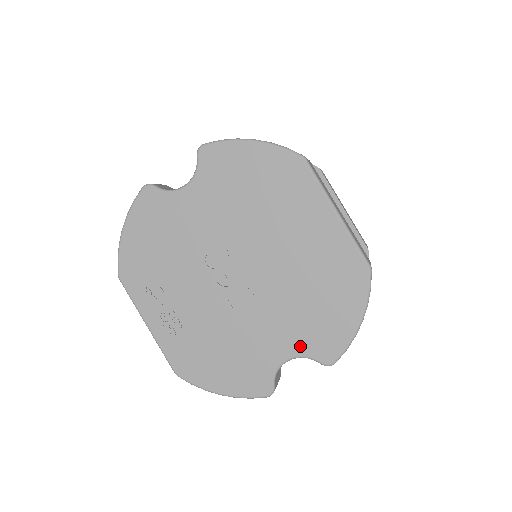
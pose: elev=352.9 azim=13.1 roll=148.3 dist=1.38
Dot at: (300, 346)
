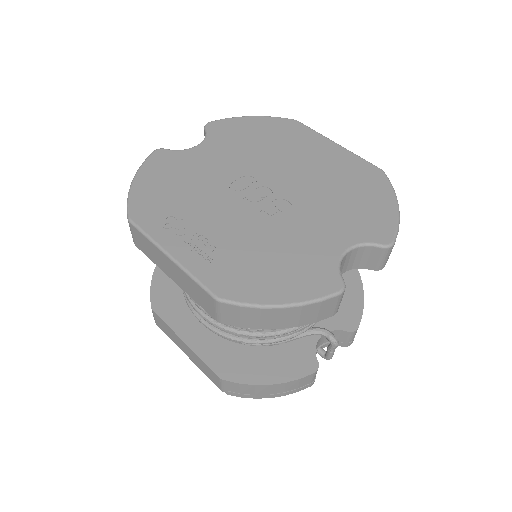
Dot at: (353, 235)
